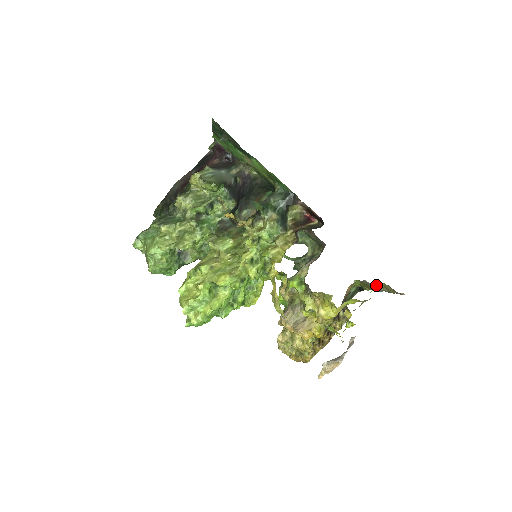
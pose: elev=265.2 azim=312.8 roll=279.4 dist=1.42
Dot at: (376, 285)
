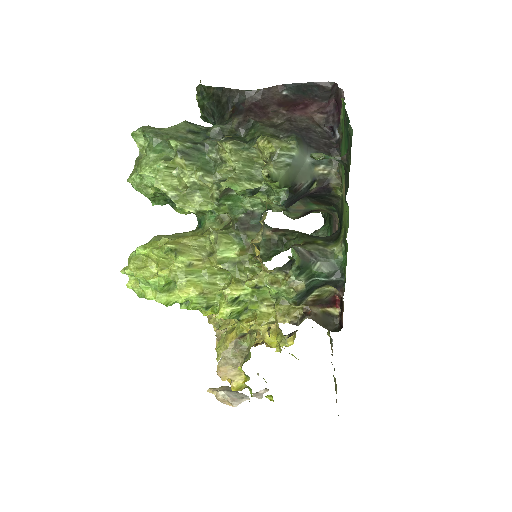
Dot at: occluded
